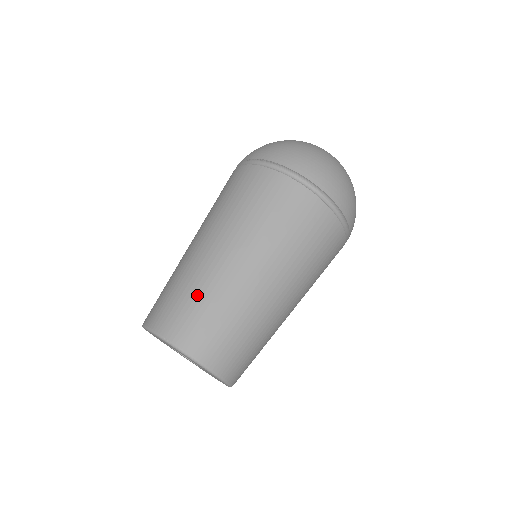
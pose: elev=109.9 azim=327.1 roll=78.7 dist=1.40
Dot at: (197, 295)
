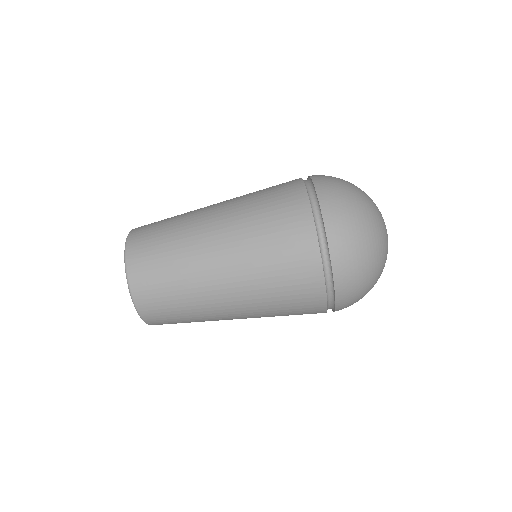
Dot at: (189, 318)
